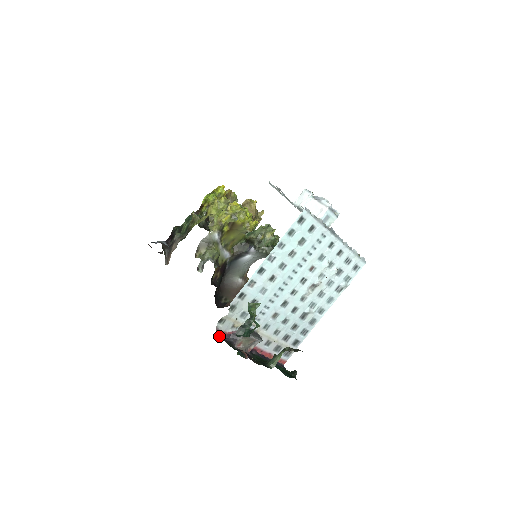
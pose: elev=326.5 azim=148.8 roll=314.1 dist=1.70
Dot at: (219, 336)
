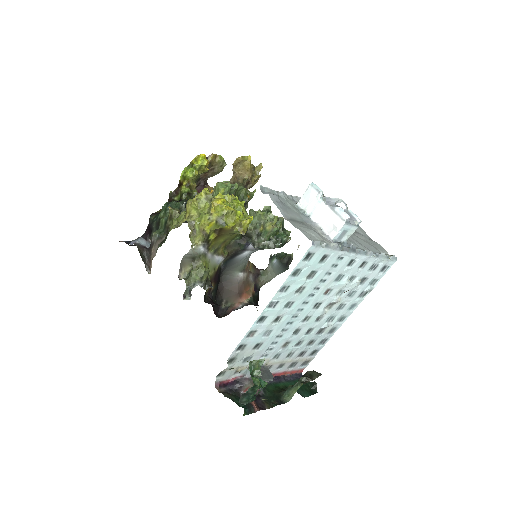
Dot at: (221, 387)
